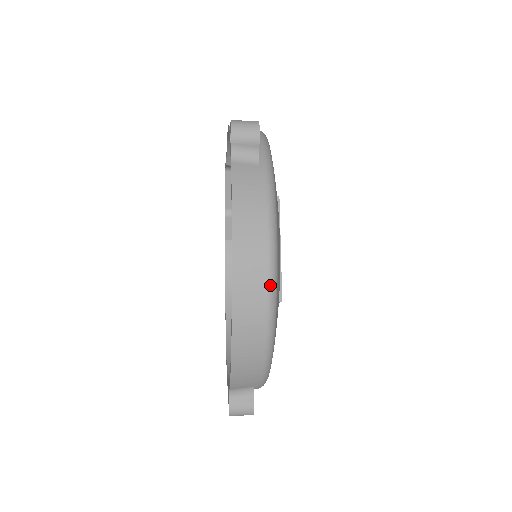
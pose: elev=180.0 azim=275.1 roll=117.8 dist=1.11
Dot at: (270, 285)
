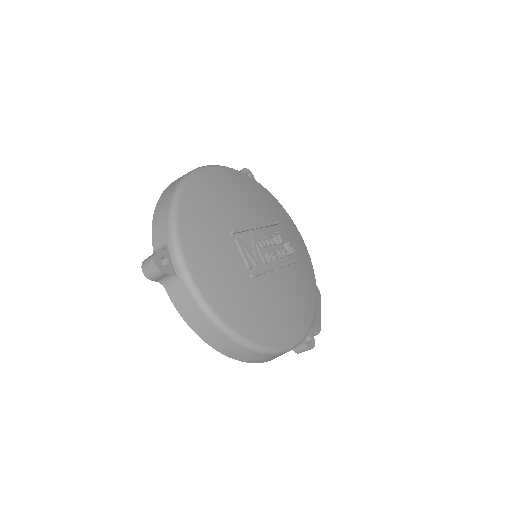
Dot at: (192, 171)
